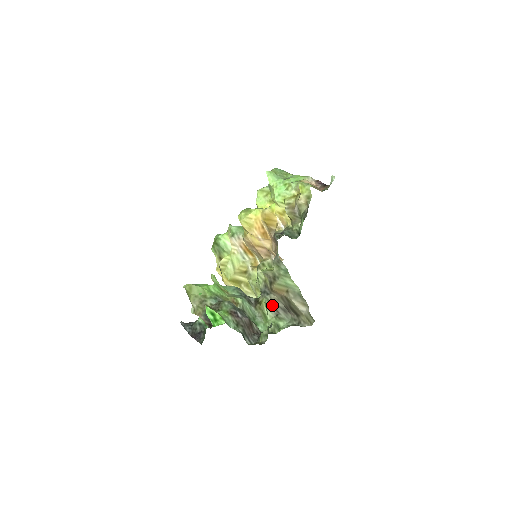
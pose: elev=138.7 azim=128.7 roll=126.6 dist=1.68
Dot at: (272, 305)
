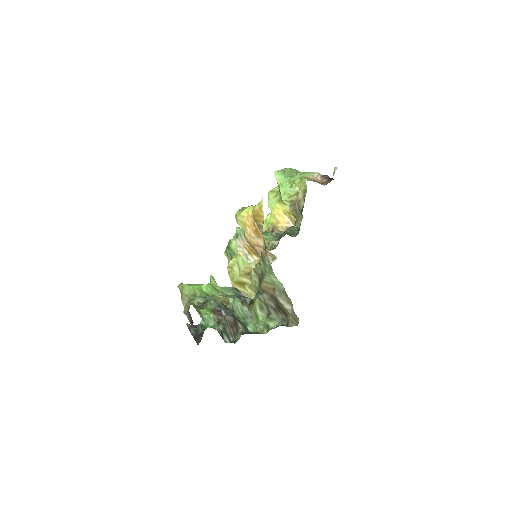
Dot at: (264, 305)
